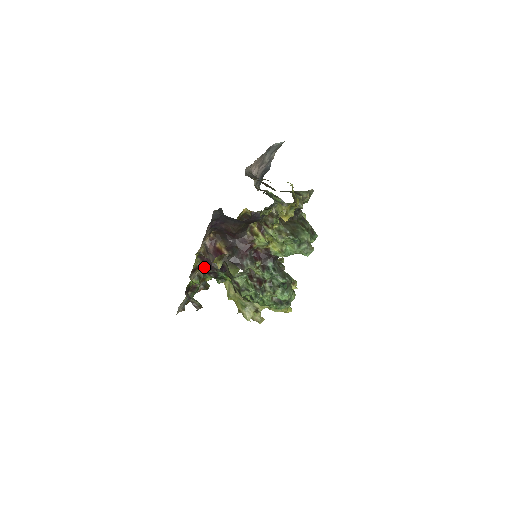
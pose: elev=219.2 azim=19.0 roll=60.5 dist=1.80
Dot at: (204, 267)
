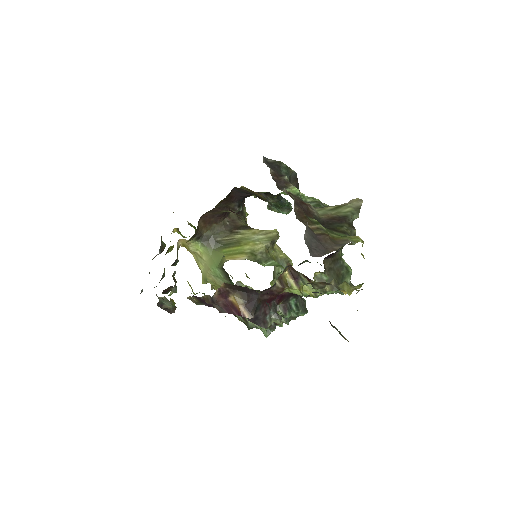
Dot at: (199, 303)
